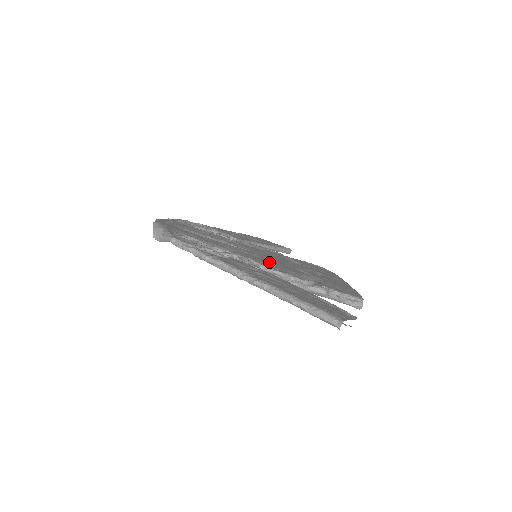
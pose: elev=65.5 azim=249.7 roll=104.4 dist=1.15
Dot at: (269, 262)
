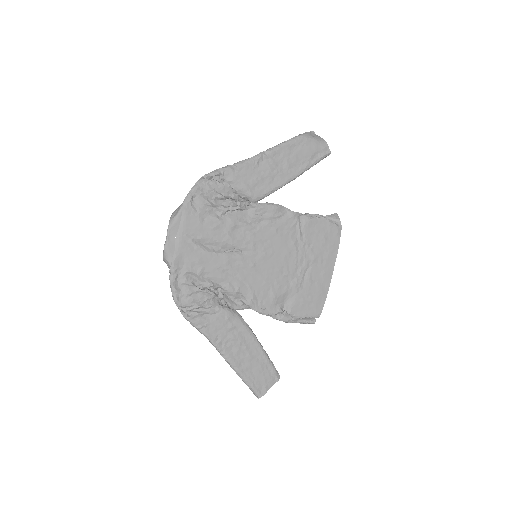
Dot at: (259, 282)
